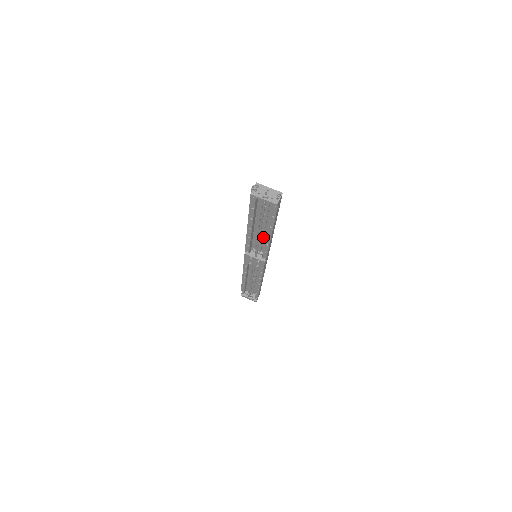
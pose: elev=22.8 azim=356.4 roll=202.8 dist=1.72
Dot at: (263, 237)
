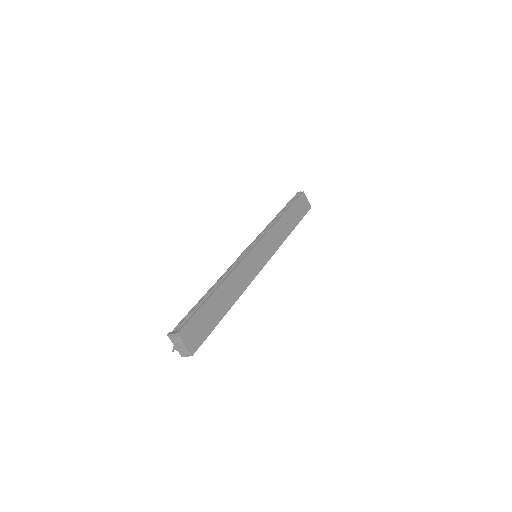
Dot at: (236, 286)
